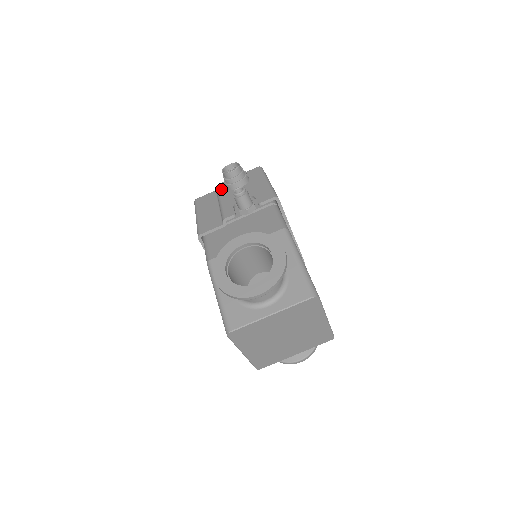
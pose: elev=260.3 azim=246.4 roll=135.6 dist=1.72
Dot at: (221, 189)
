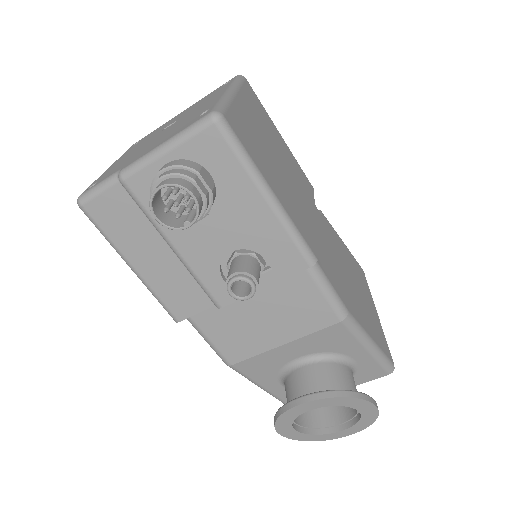
Dot at: (148, 206)
